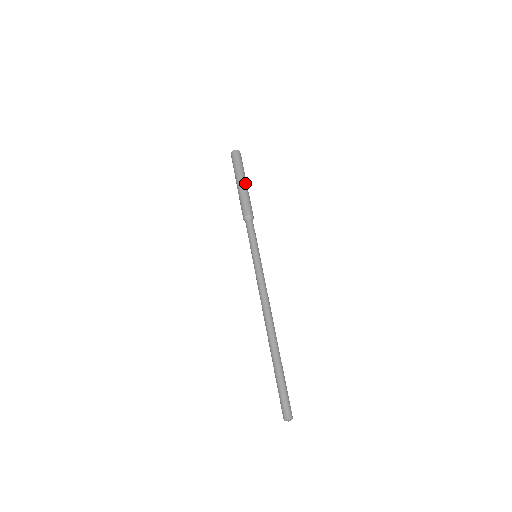
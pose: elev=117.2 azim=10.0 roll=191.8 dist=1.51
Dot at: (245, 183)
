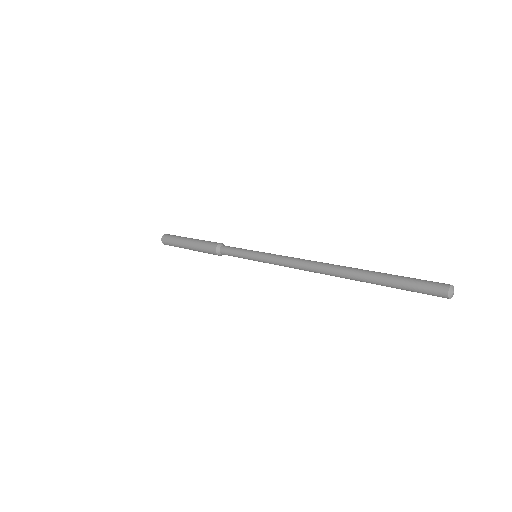
Dot at: occluded
